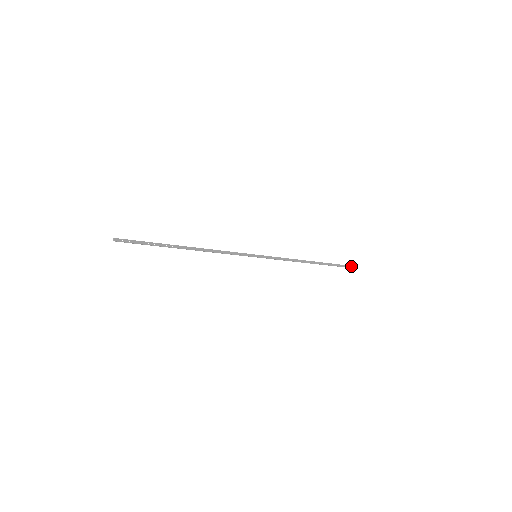
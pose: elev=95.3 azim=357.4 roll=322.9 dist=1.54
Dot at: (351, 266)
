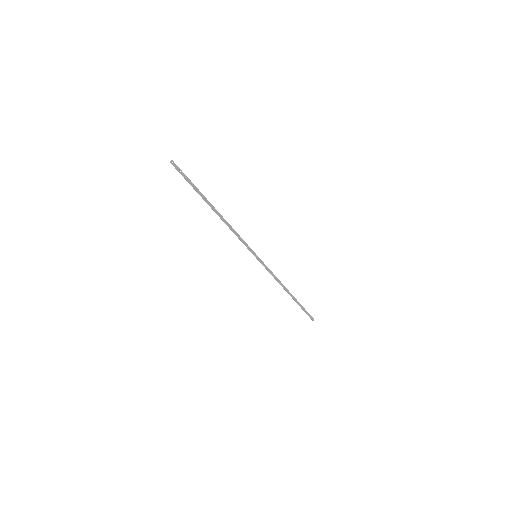
Dot at: (313, 319)
